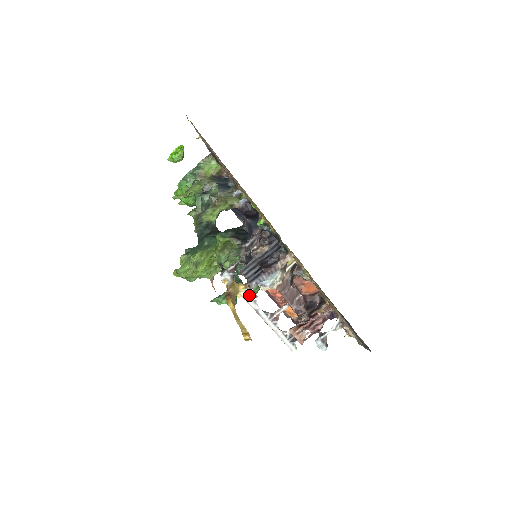
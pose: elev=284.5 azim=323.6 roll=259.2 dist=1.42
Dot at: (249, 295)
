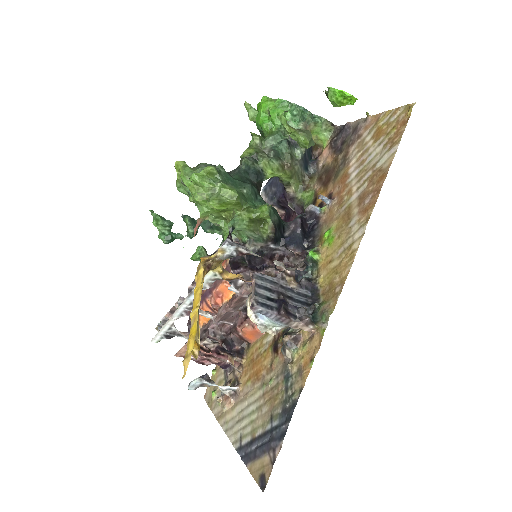
Dot at: (211, 279)
